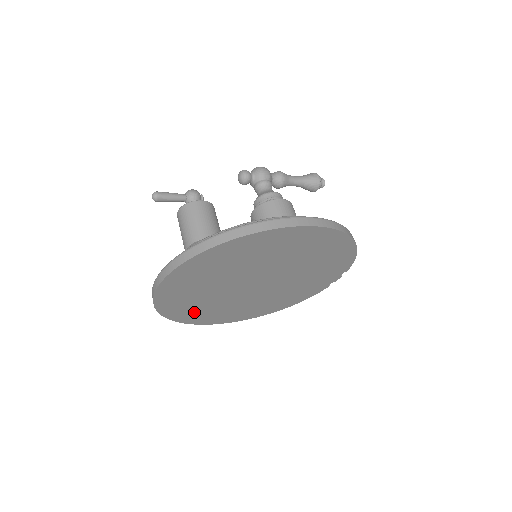
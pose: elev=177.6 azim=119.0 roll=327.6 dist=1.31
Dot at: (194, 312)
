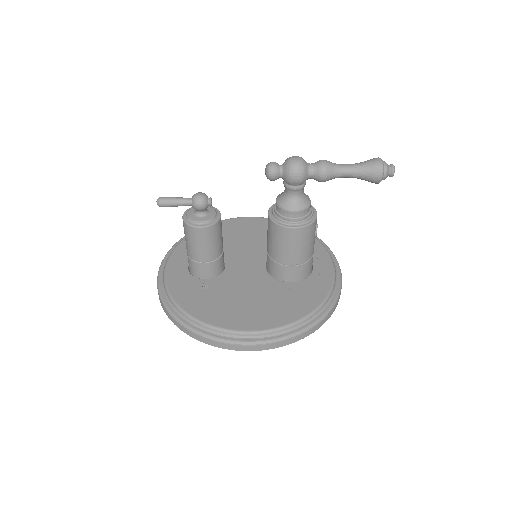
Dot at: occluded
